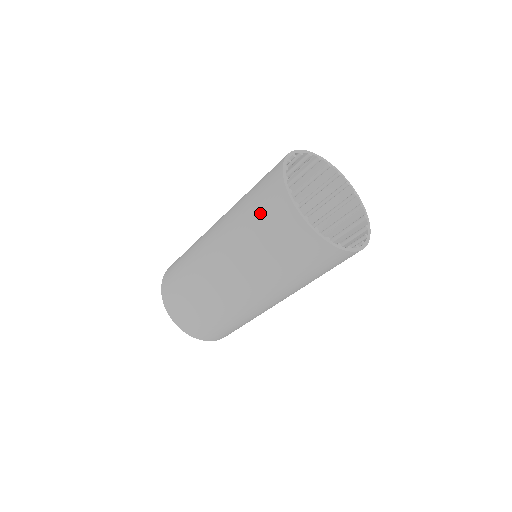
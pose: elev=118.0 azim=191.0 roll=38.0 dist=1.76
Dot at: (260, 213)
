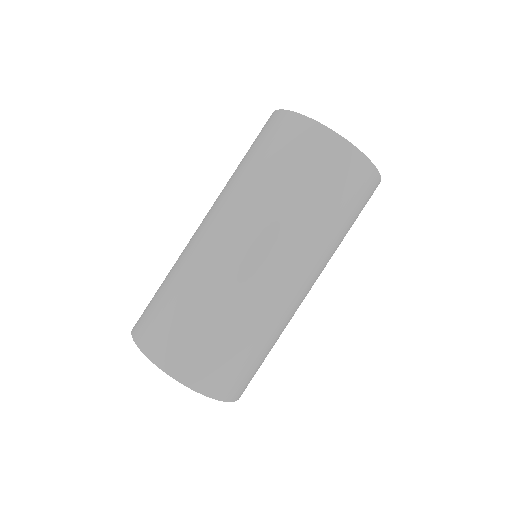
Dot at: (262, 148)
